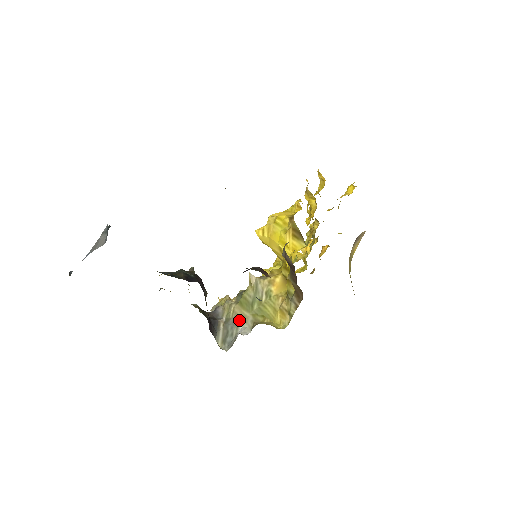
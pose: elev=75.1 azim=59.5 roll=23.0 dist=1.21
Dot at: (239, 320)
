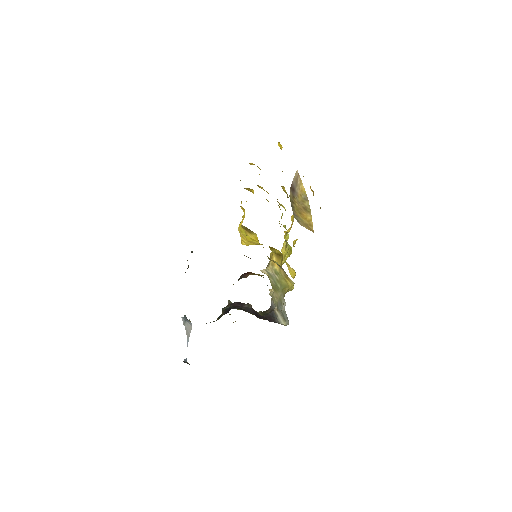
Dot at: (280, 301)
